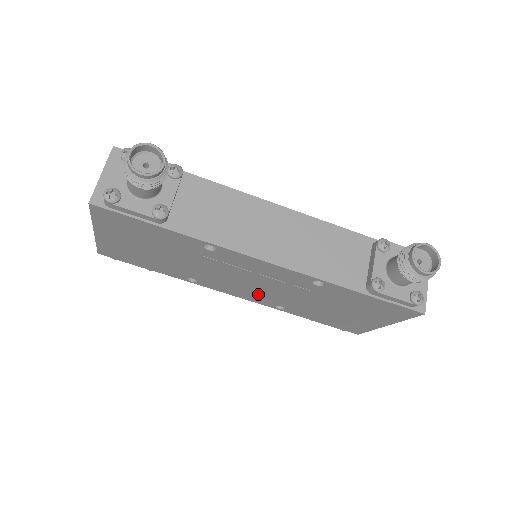
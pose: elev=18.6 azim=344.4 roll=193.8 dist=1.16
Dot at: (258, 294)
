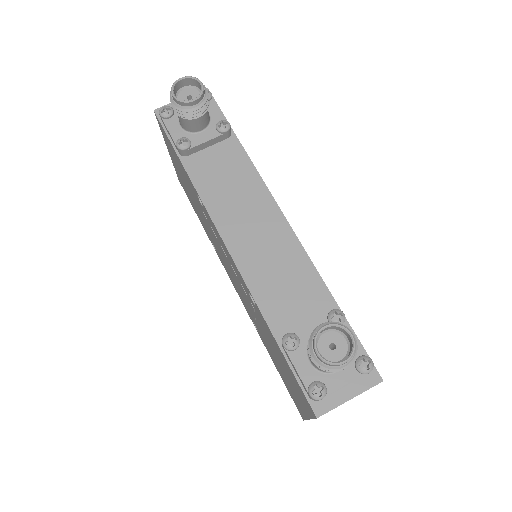
Dot at: occluded
